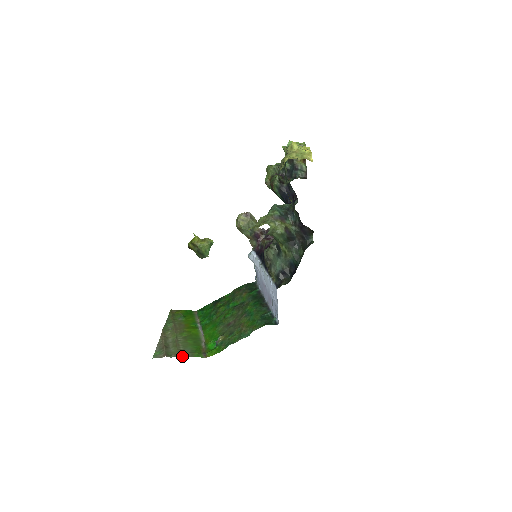
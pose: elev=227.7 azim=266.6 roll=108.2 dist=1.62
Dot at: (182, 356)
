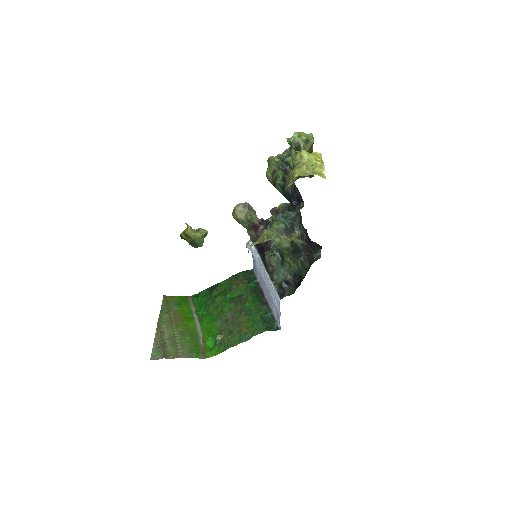
Dot at: (181, 357)
